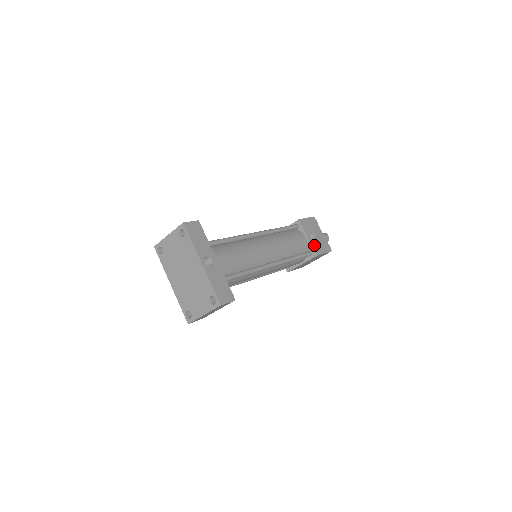
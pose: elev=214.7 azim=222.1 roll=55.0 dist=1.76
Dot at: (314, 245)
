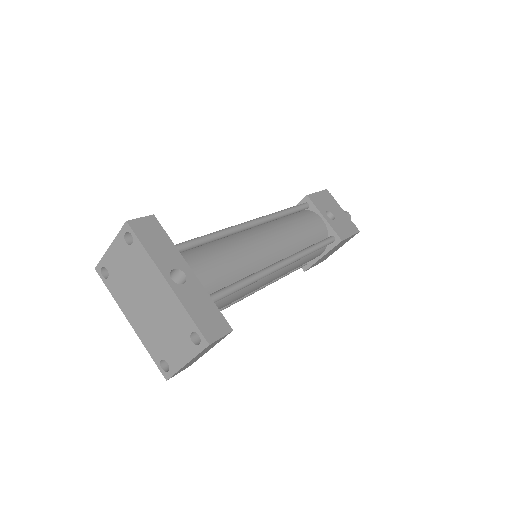
Dot at: (335, 227)
